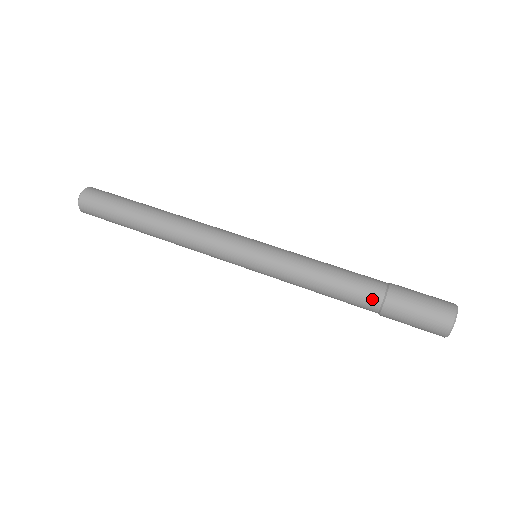
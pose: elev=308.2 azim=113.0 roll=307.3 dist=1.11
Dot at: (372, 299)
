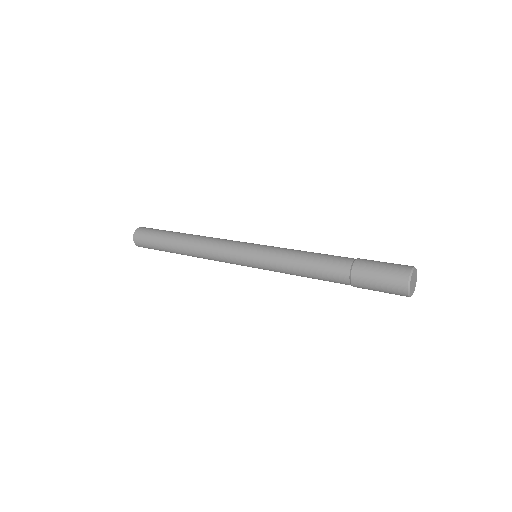
Dot at: (345, 261)
